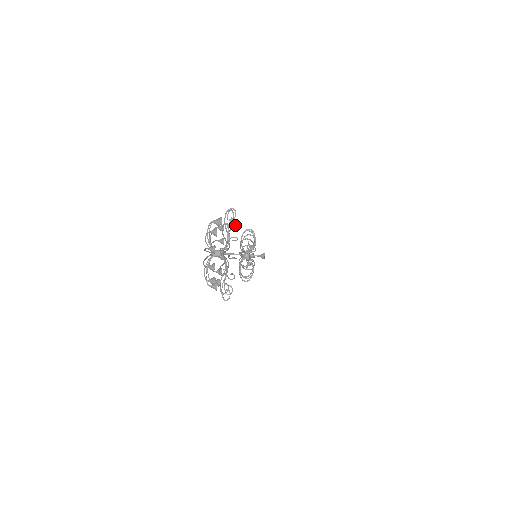
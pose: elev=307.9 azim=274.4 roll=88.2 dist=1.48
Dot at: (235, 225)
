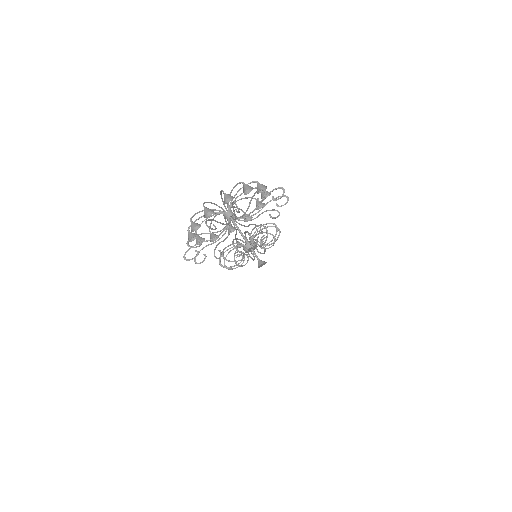
Dot at: occluded
